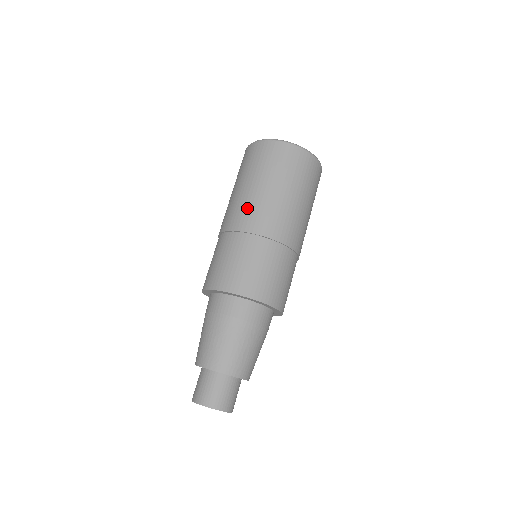
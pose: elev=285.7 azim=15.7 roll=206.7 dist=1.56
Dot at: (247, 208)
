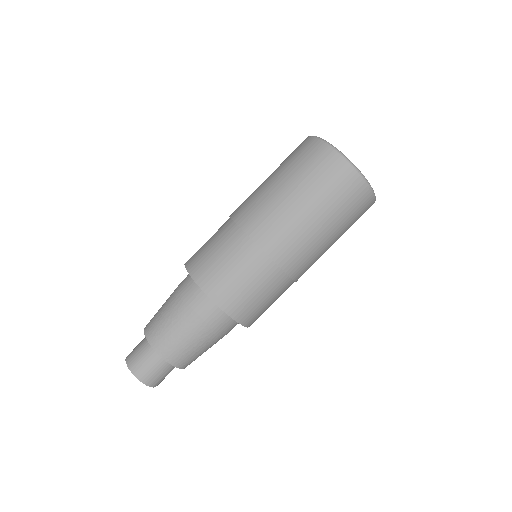
Dot at: (278, 224)
